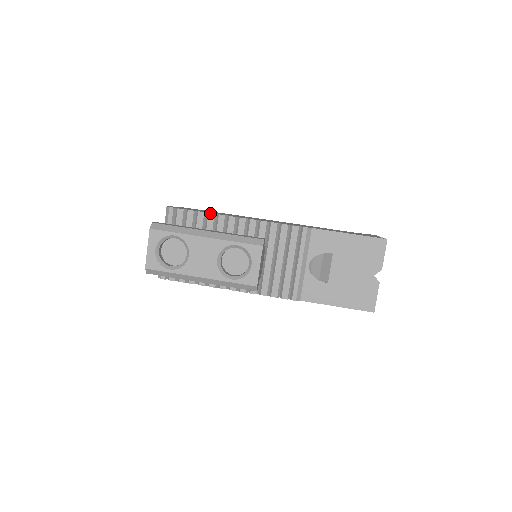
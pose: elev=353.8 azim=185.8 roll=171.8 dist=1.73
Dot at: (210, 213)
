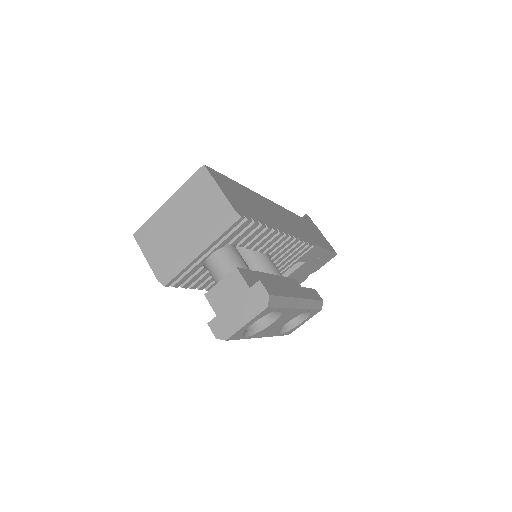
Dot at: (270, 228)
